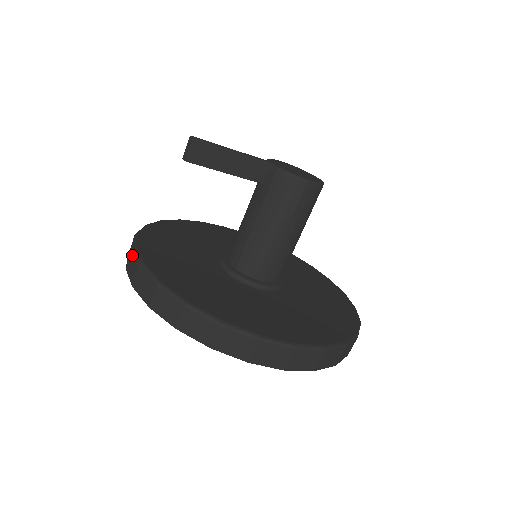
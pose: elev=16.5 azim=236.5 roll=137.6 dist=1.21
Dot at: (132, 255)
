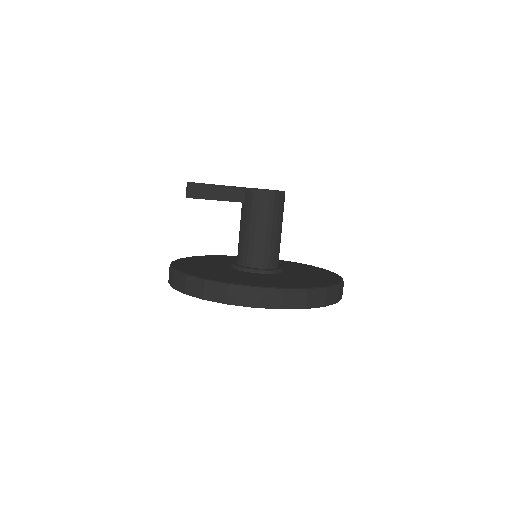
Dot at: (170, 271)
